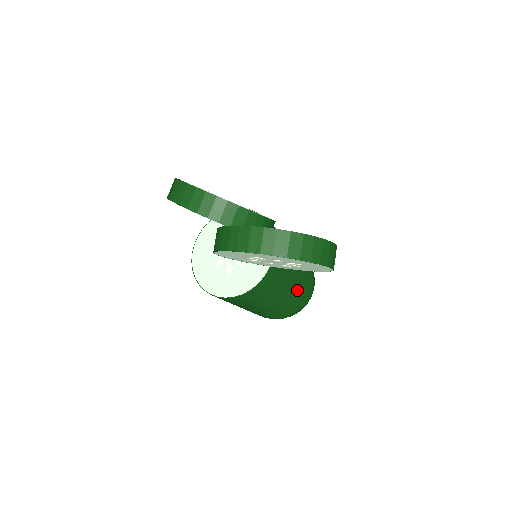
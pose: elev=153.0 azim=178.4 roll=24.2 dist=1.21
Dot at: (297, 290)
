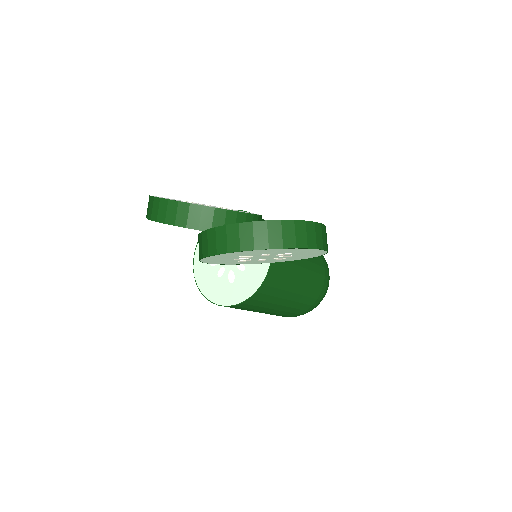
Dot at: (309, 281)
